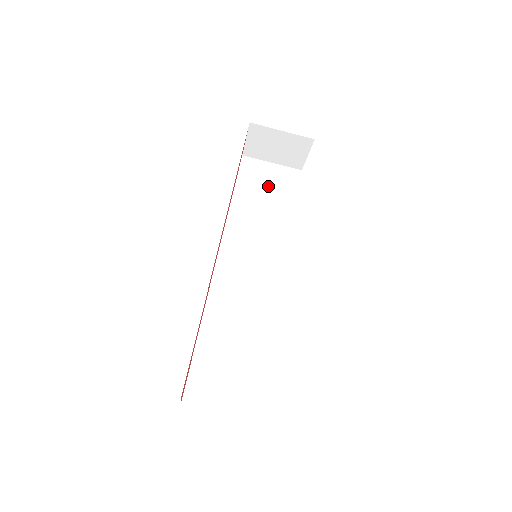
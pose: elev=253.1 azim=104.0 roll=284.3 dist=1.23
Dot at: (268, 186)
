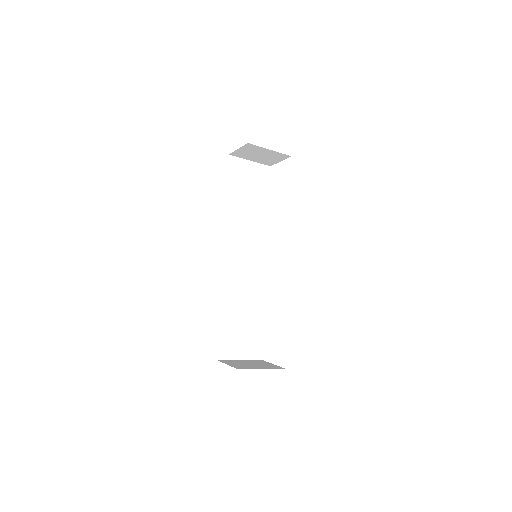
Dot at: (250, 184)
